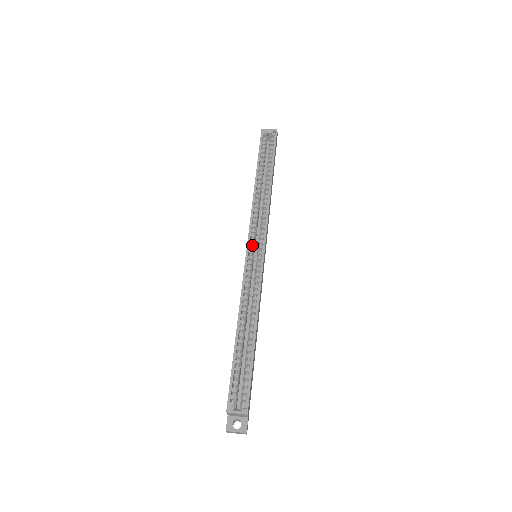
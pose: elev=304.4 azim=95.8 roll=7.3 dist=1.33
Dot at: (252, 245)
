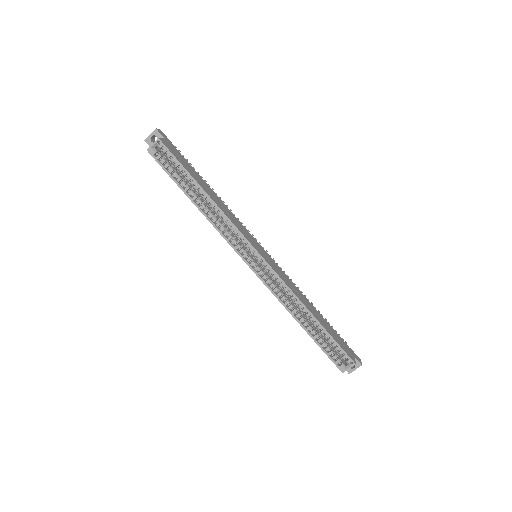
Dot at: (248, 259)
